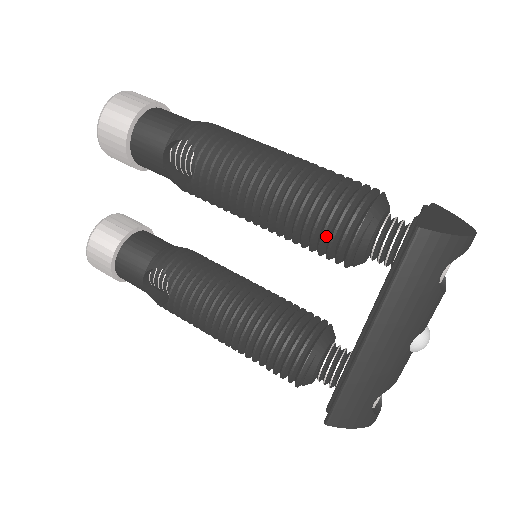
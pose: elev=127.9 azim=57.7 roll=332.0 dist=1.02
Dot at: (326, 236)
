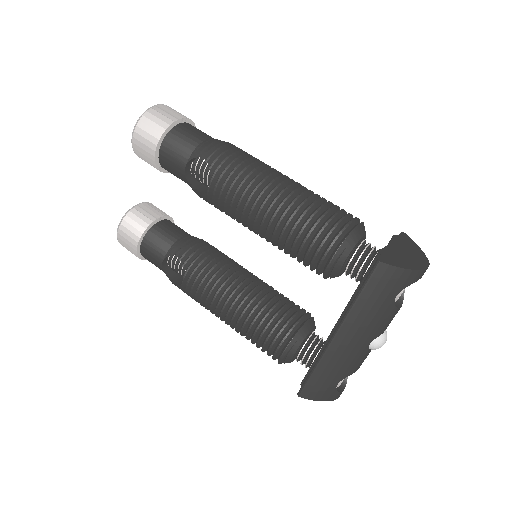
Dot at: (310, 254)
